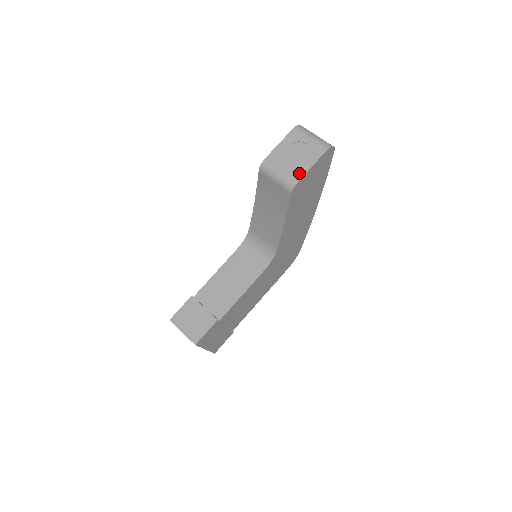
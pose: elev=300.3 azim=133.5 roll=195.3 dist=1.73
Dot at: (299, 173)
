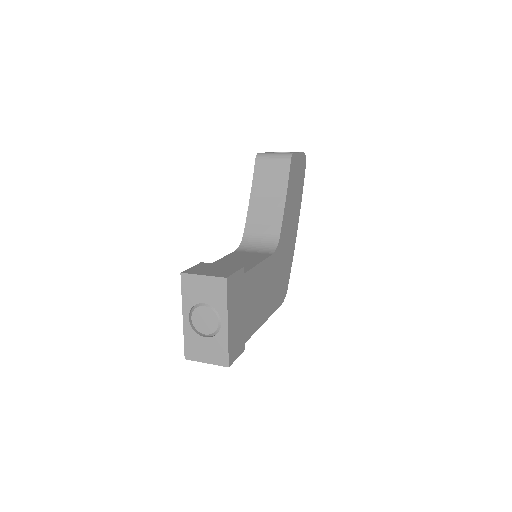
Dot at: occluded
